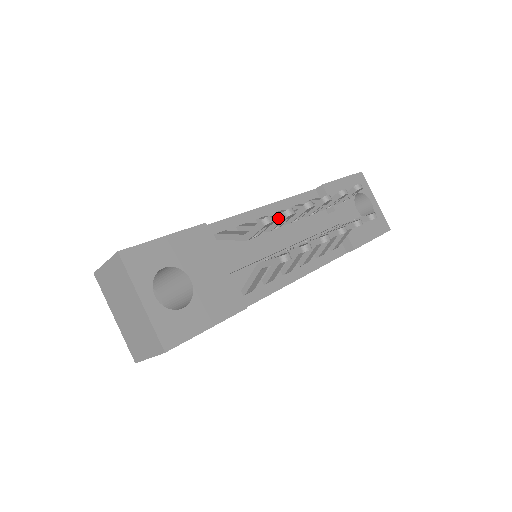
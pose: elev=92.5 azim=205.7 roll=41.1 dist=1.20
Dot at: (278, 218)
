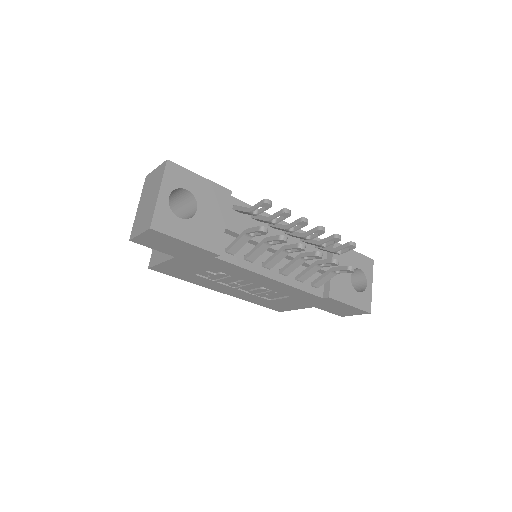
Dot at: (278, 212)
